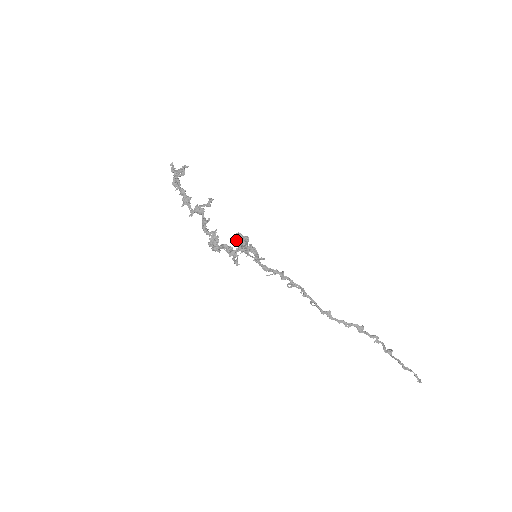
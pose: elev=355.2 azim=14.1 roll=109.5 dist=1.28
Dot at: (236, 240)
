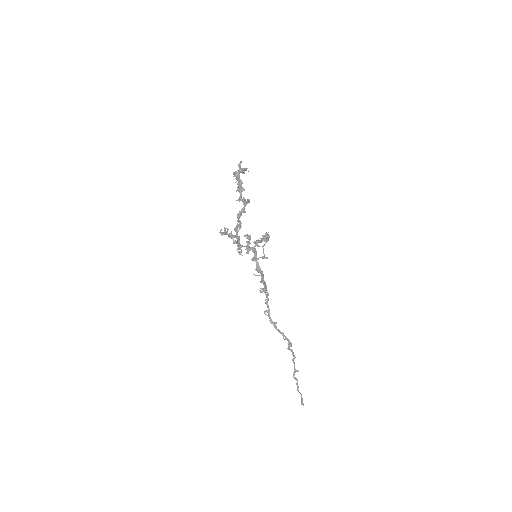
Dot at: (266, 234)
